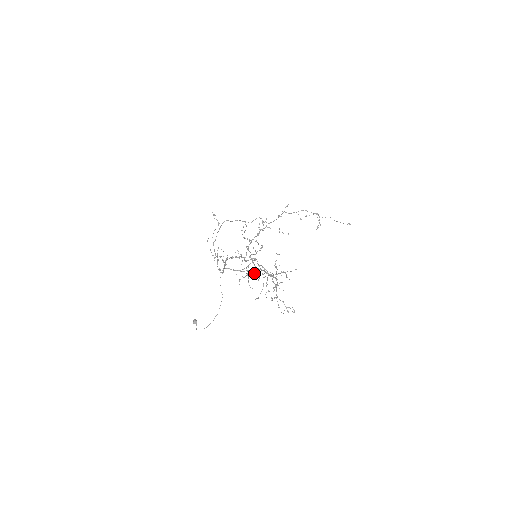
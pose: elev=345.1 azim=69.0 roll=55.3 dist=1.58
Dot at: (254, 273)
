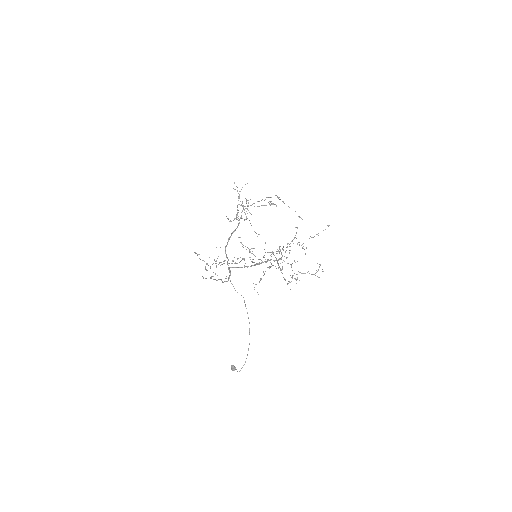
Dot at: (264, 273)
